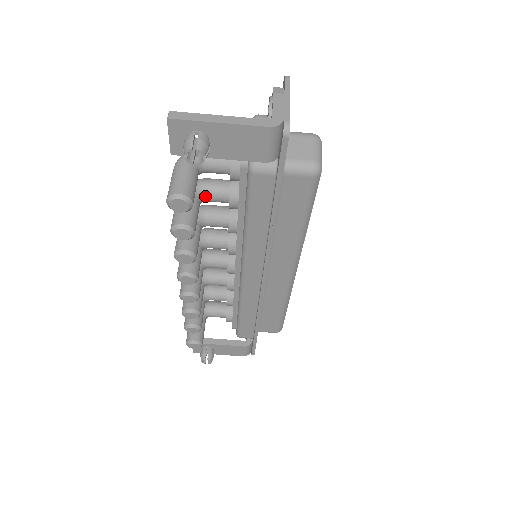
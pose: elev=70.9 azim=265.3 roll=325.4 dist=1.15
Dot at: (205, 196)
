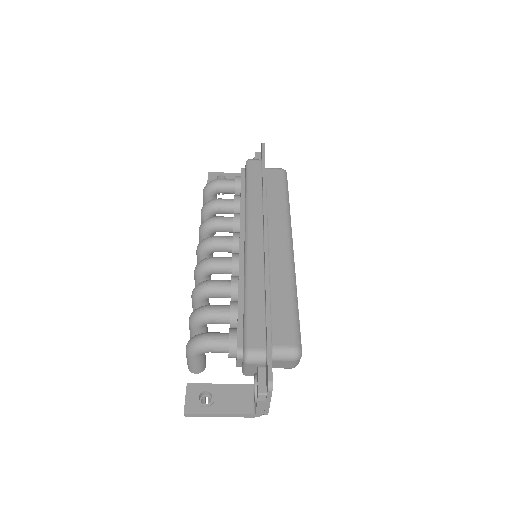
Dot at: occluded
